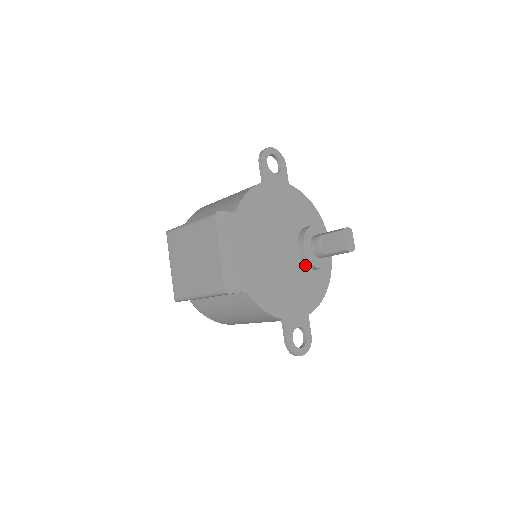
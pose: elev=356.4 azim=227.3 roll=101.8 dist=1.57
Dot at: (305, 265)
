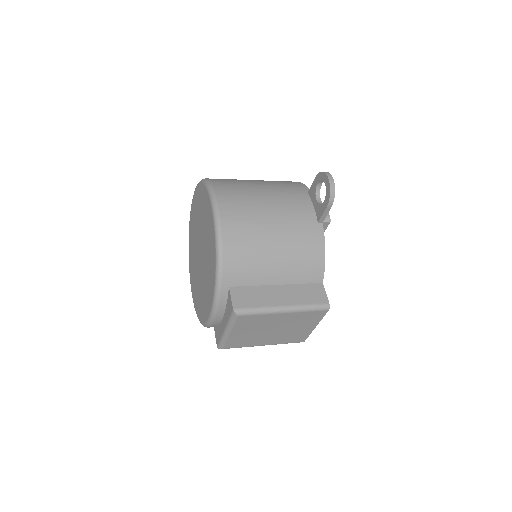
Dot at: occluded
